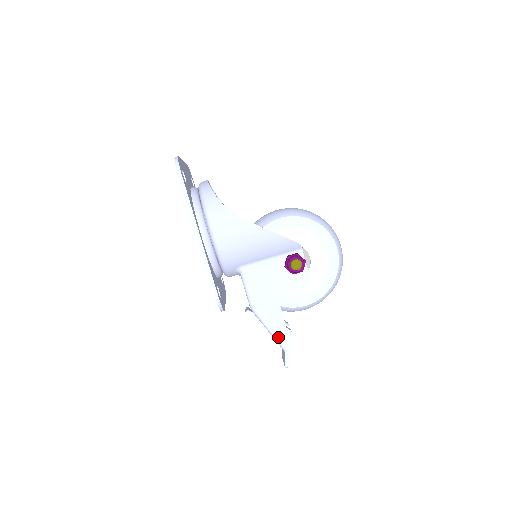
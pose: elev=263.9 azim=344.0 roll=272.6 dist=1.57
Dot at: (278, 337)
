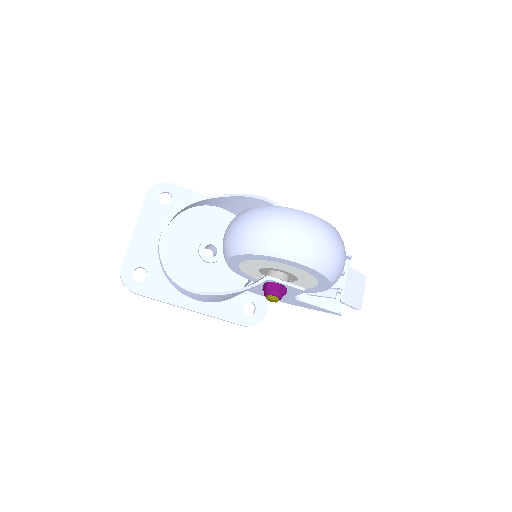
Dot at: occluded
